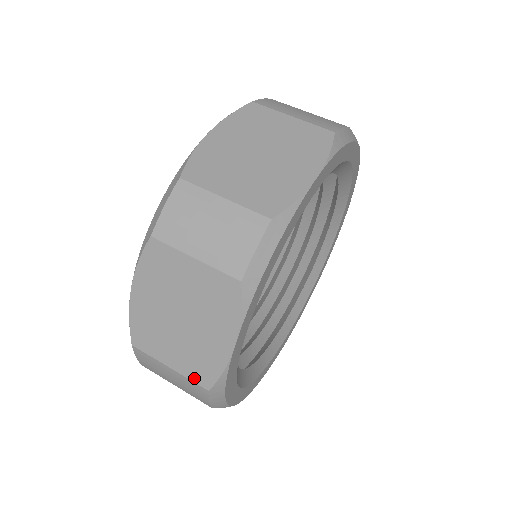
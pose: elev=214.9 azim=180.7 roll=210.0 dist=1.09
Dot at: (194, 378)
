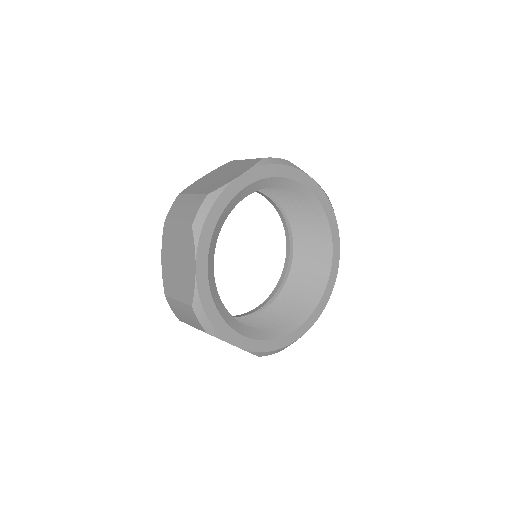
Dot at: occluded
